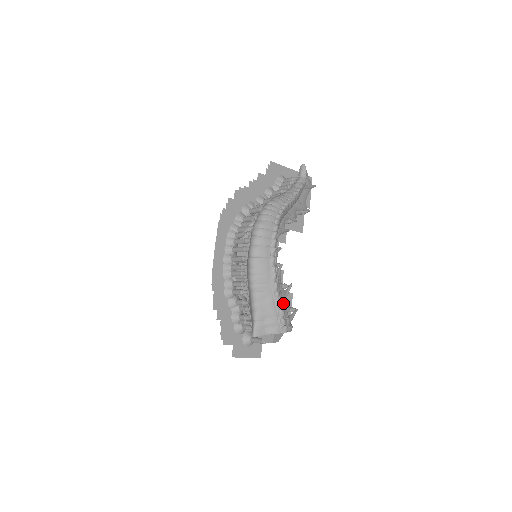
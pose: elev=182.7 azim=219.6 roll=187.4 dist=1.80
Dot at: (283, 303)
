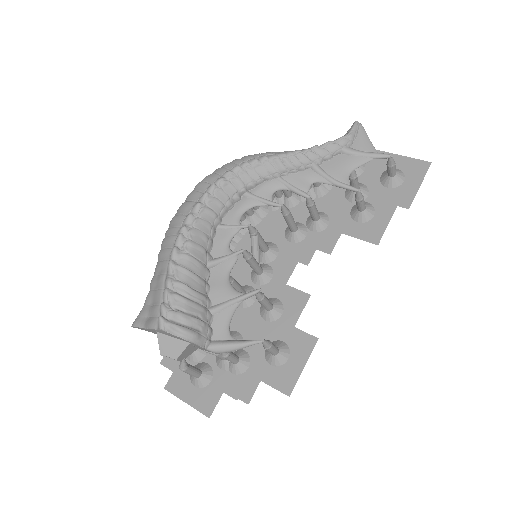
Dot at: (179, 284)
